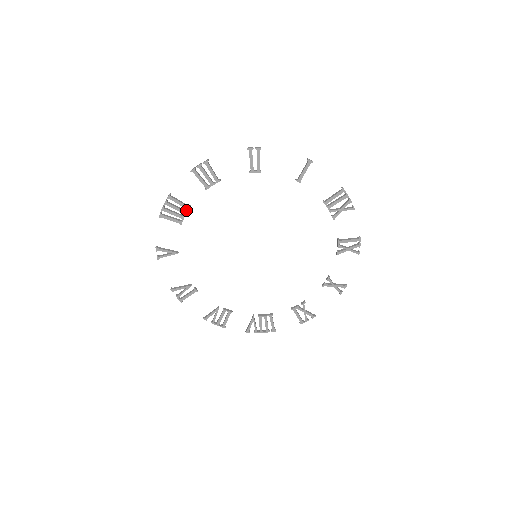
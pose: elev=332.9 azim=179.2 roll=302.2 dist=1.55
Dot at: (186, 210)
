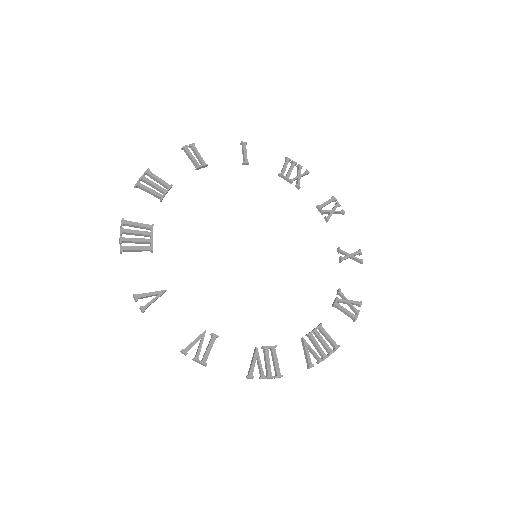
Dot at: occluded
